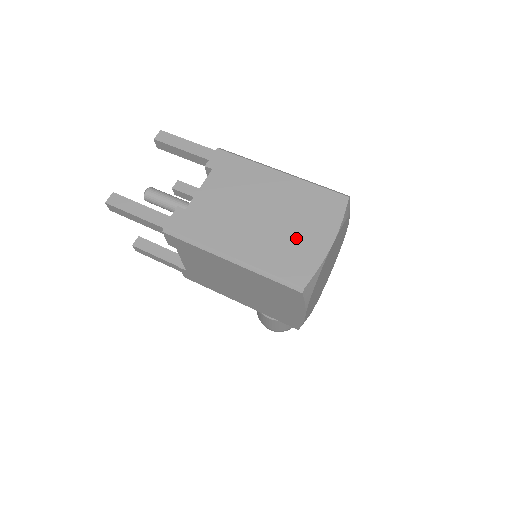
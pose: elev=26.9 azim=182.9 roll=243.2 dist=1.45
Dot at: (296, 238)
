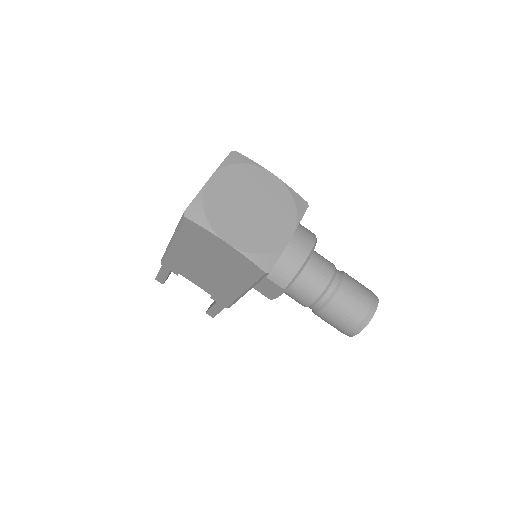
Dot at: occluded
